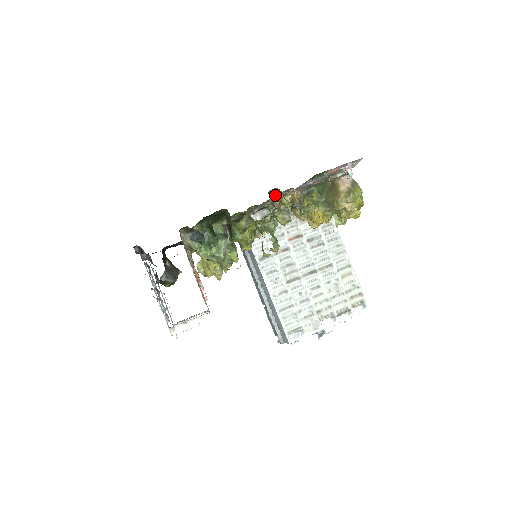
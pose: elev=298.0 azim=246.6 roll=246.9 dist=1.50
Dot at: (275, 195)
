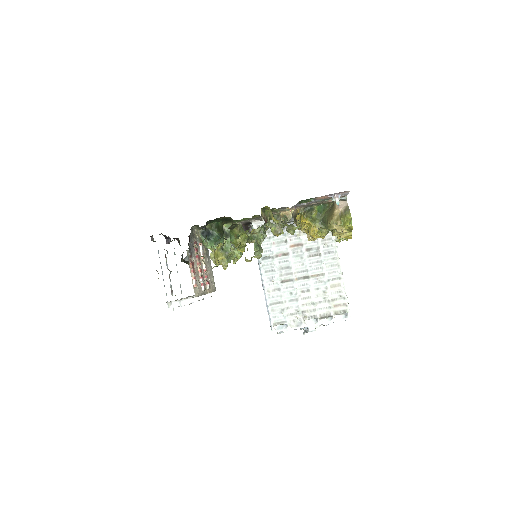
Dot at: occluded
